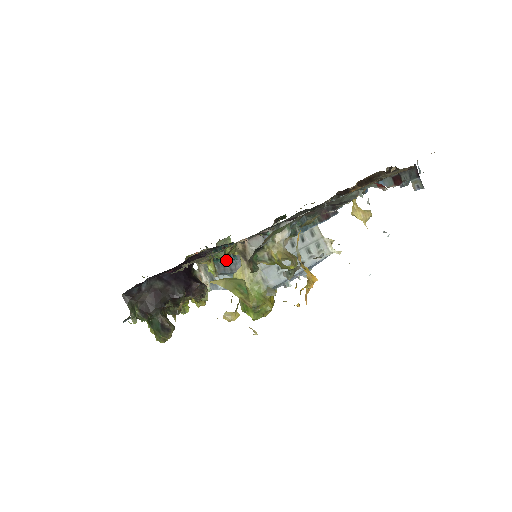
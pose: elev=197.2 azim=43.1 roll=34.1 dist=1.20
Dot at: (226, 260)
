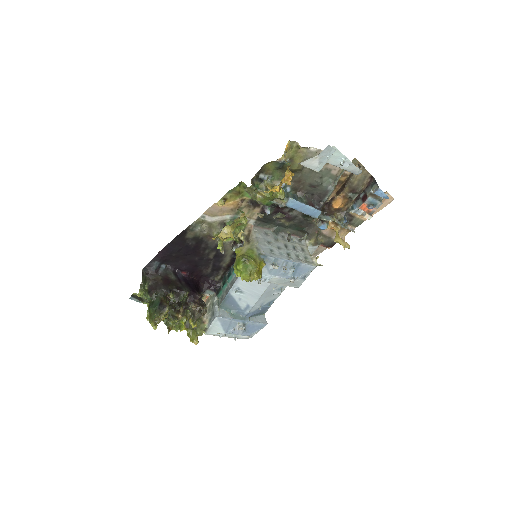
Dot at: (231, 278)
